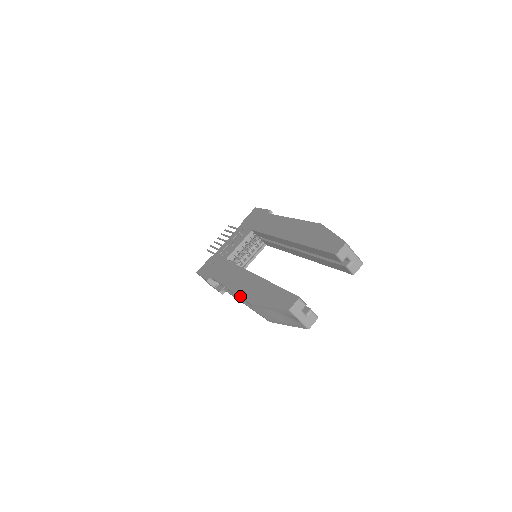
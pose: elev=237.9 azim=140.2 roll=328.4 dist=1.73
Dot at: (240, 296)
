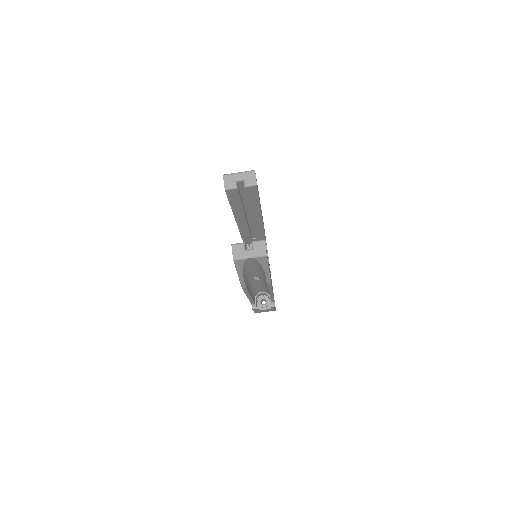
Dot at: (244, 292)
